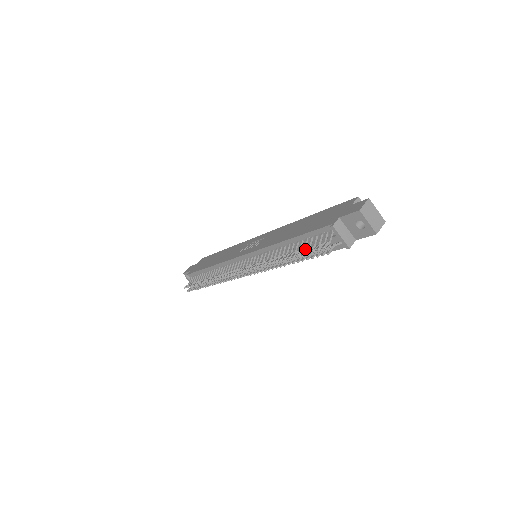
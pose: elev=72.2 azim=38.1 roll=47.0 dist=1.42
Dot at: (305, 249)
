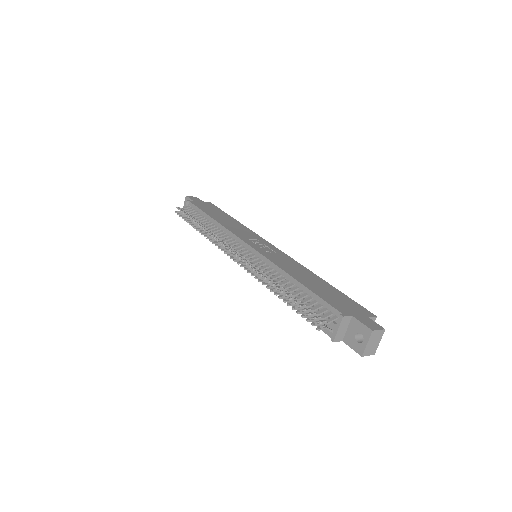
Dot at: occluded
